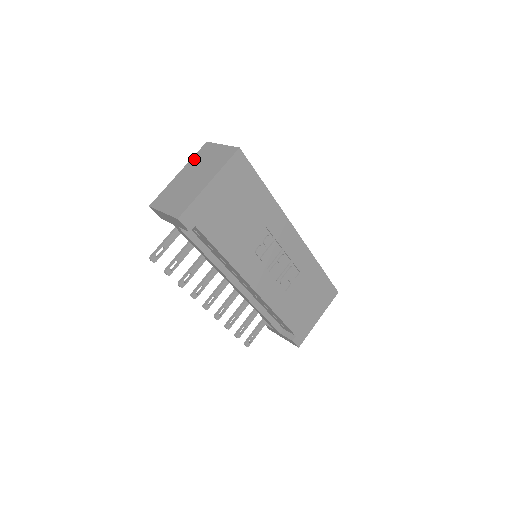
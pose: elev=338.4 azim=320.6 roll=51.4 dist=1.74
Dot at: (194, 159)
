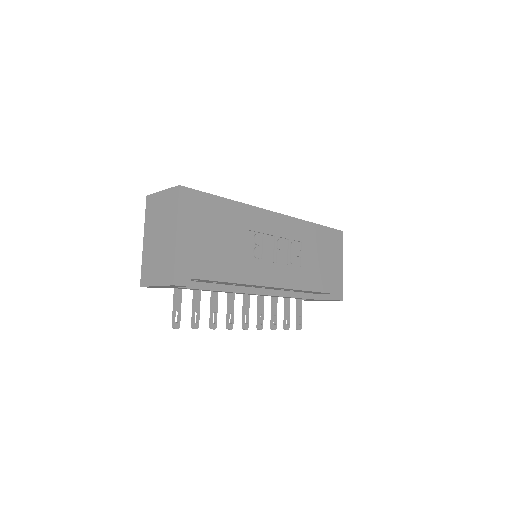
Dot at: (147, 219)
